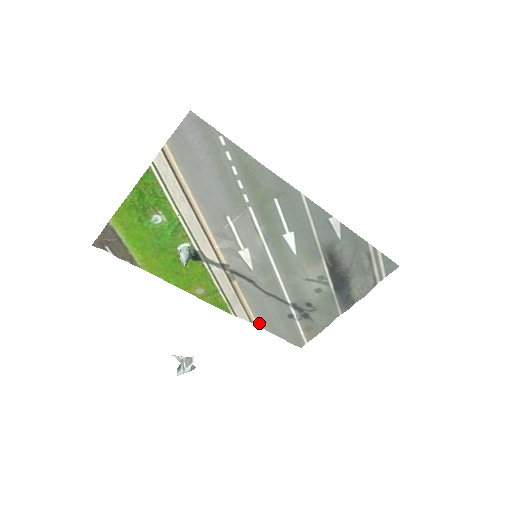
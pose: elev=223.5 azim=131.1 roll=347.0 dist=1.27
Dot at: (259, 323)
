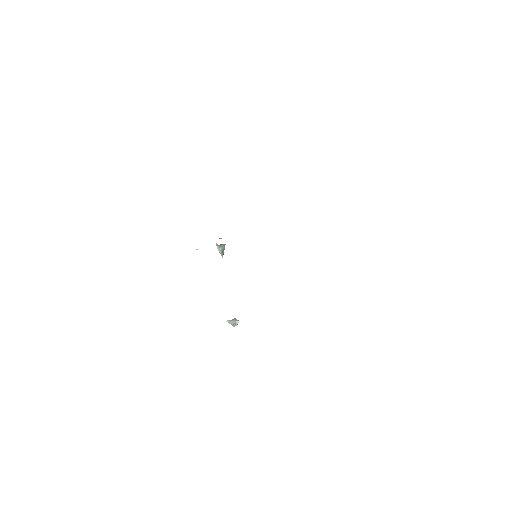
Dot at: occluded
